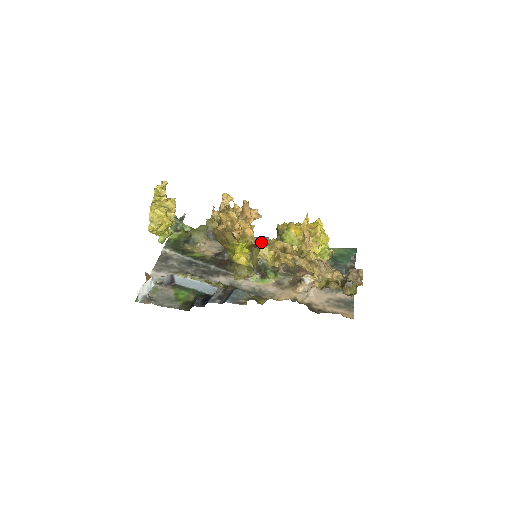
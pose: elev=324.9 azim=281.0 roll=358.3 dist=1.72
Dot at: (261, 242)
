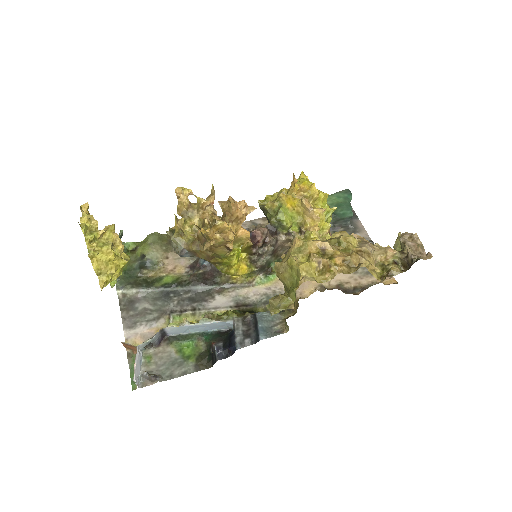
Dot at: (259, 238)
